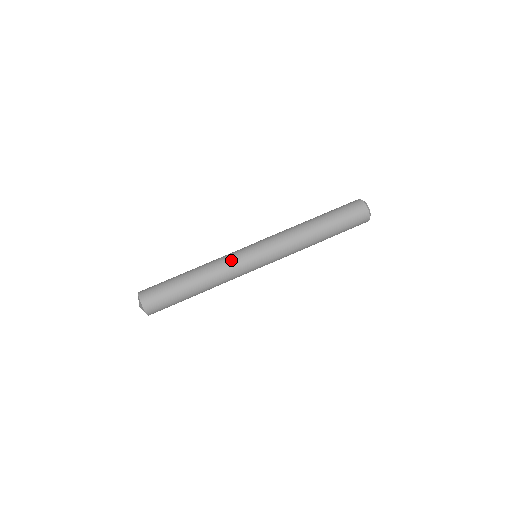
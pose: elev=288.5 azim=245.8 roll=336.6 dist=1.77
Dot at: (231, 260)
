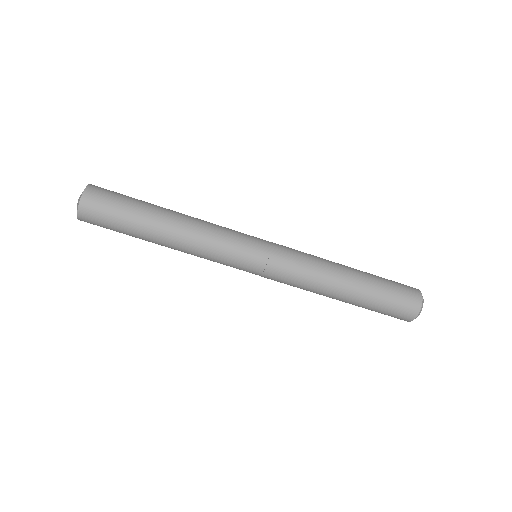
Dot at: occluded
